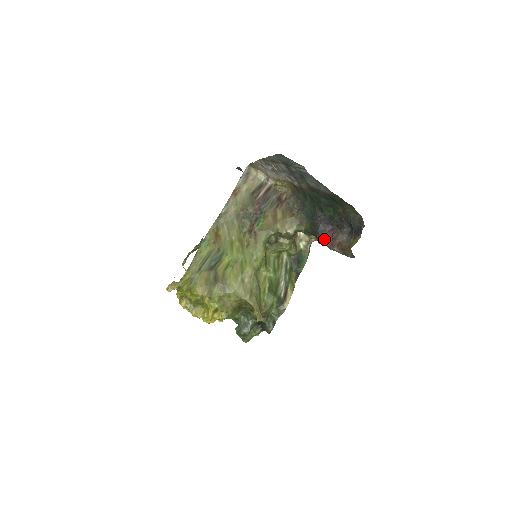
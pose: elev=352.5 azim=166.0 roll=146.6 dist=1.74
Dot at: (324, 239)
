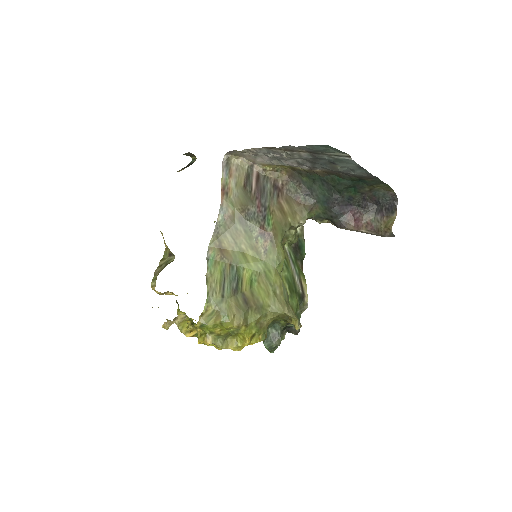
Dot at: (345, 222)
